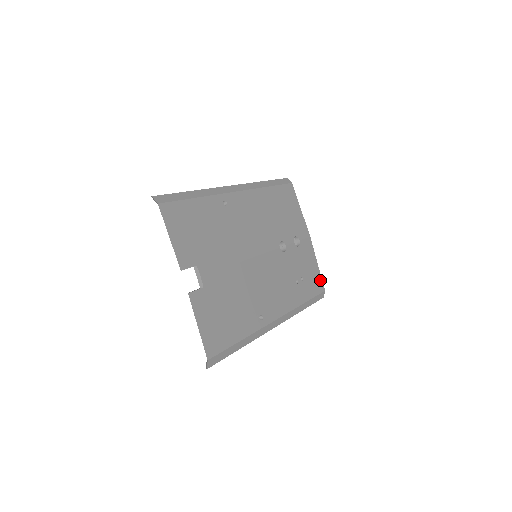
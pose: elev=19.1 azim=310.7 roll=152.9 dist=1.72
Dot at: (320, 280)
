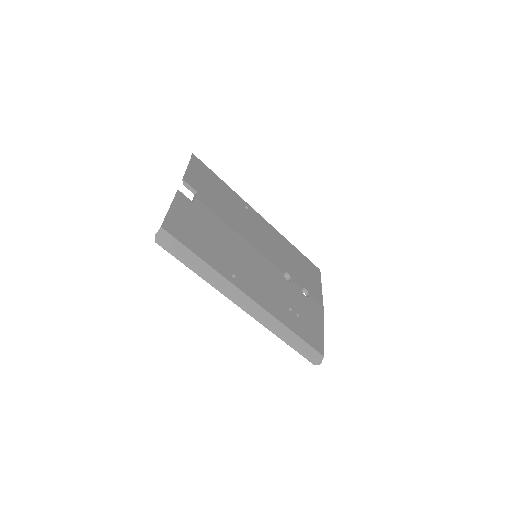
Dot at: (321, 343)
